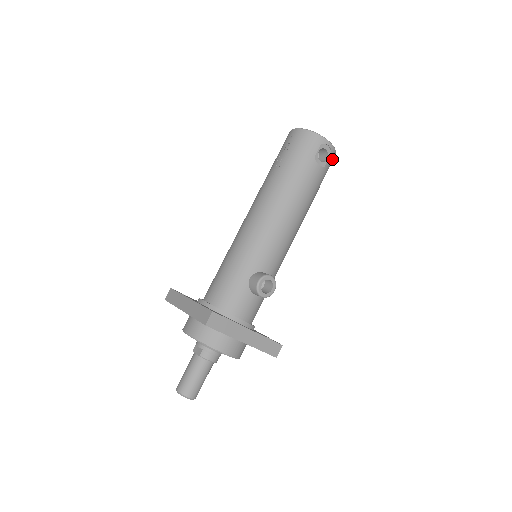
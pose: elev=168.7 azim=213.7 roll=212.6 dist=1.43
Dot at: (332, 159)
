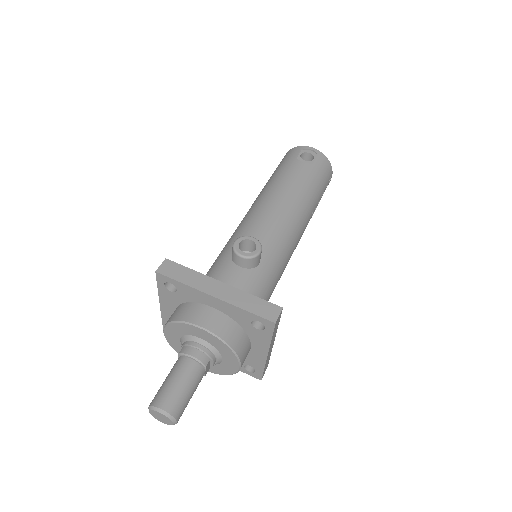
Dot at: (323, 162)
